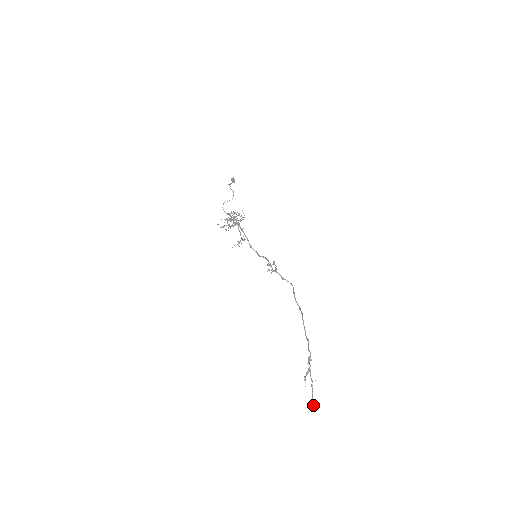
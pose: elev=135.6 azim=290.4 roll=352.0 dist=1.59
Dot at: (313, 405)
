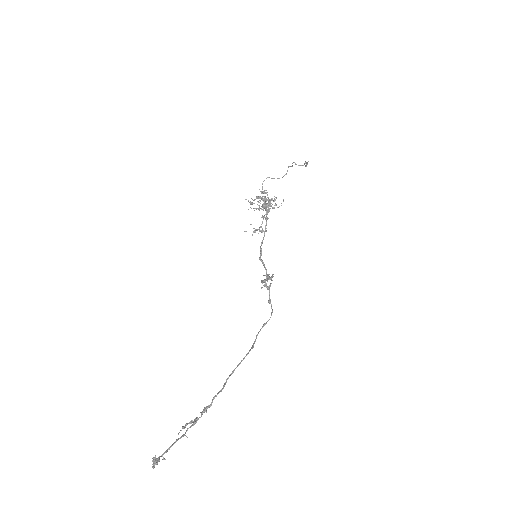
Dot at: occluded
